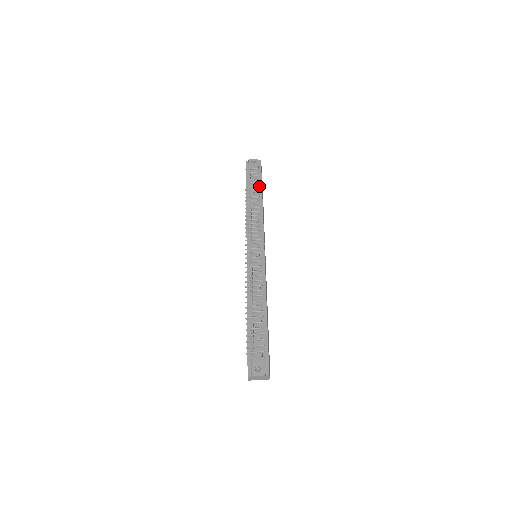
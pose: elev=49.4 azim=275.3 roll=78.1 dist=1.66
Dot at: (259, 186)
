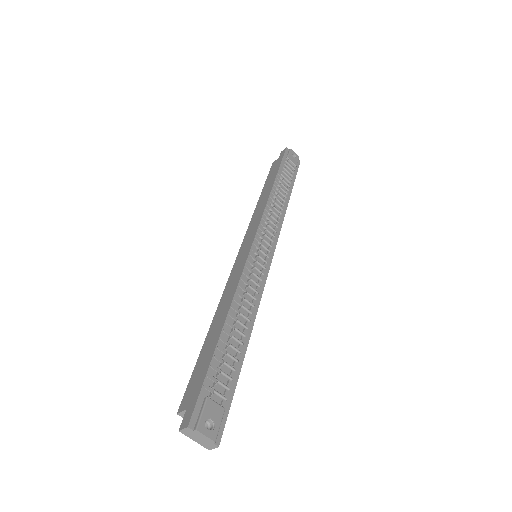
Dot at: (291, 184)
